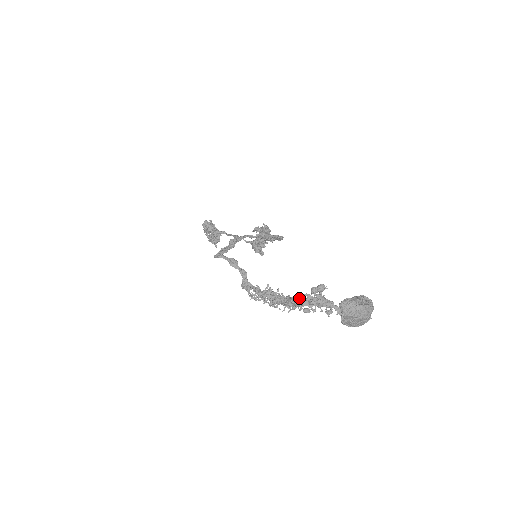
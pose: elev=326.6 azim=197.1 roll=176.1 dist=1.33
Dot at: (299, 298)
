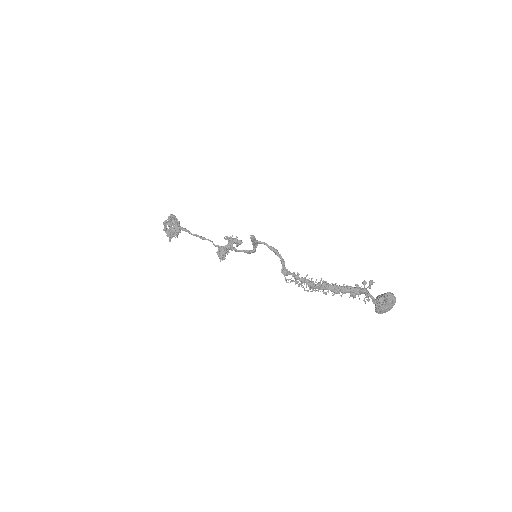
Dot at: (349, 286)
